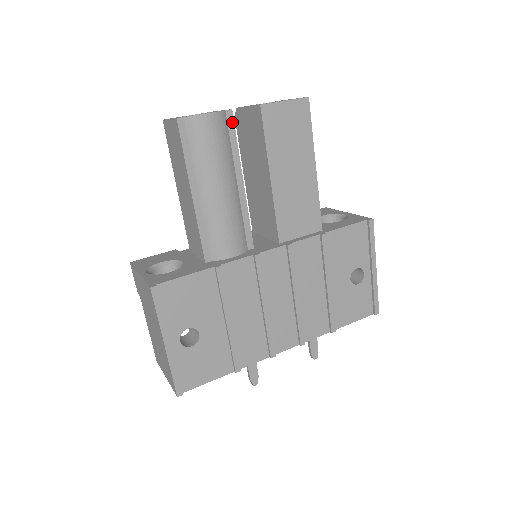
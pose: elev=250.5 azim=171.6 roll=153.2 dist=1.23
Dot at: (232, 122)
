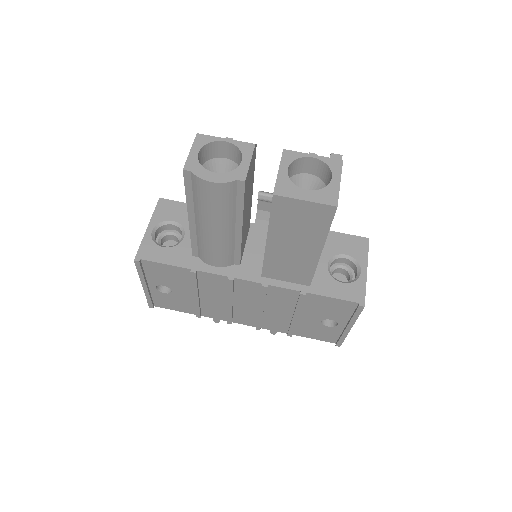
Dot at: (242, 189)
